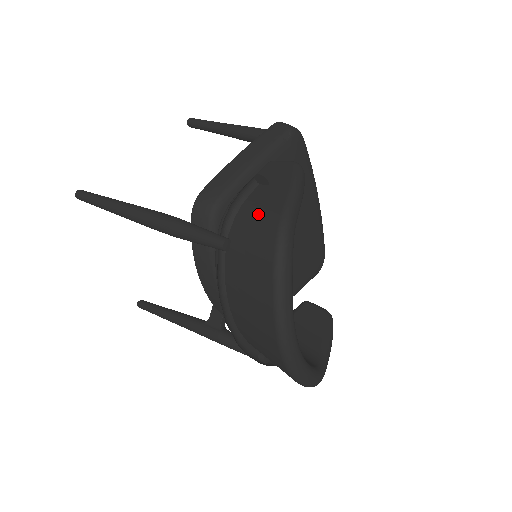
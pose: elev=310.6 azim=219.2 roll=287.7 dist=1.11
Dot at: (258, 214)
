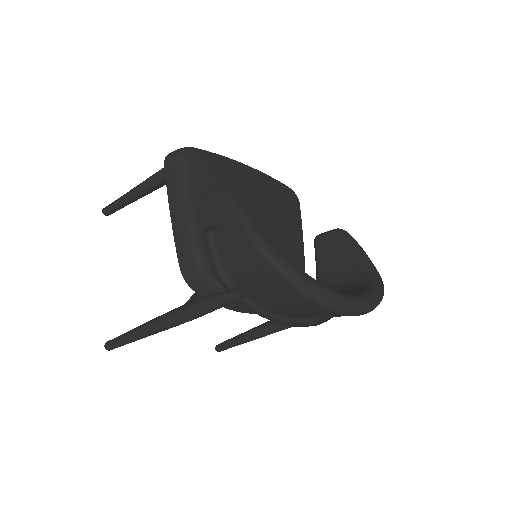
Dot at: (237, 257)
